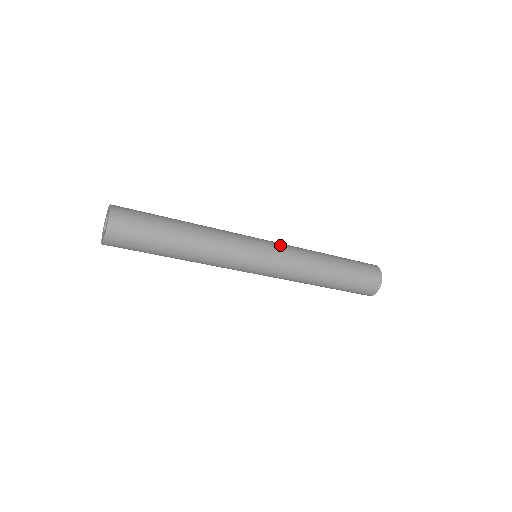
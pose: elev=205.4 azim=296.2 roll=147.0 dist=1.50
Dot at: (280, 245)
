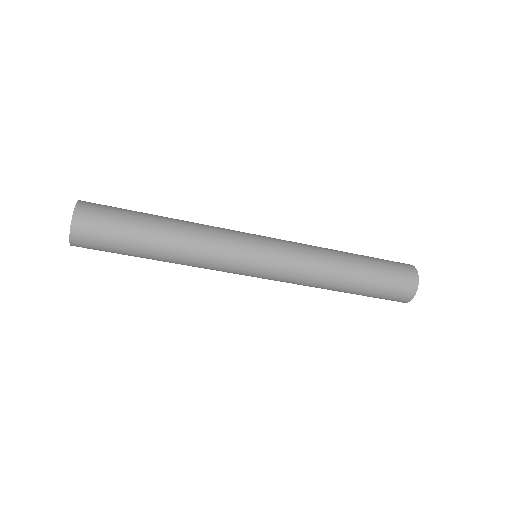
Dot at: occluded
